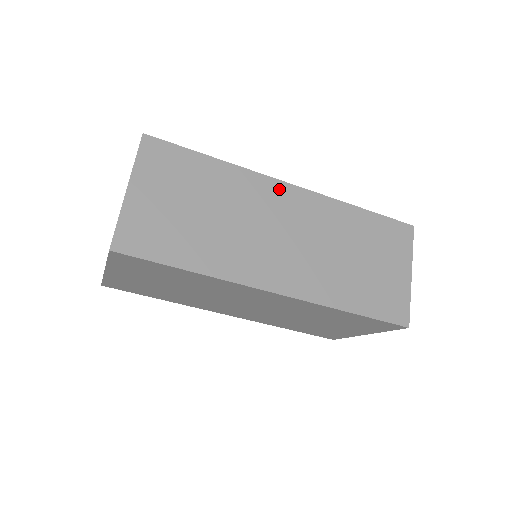
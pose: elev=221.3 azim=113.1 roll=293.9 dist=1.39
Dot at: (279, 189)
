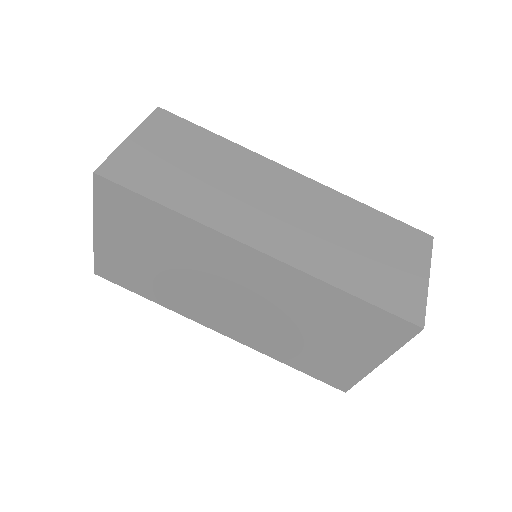
Dot at: (281, 172)
